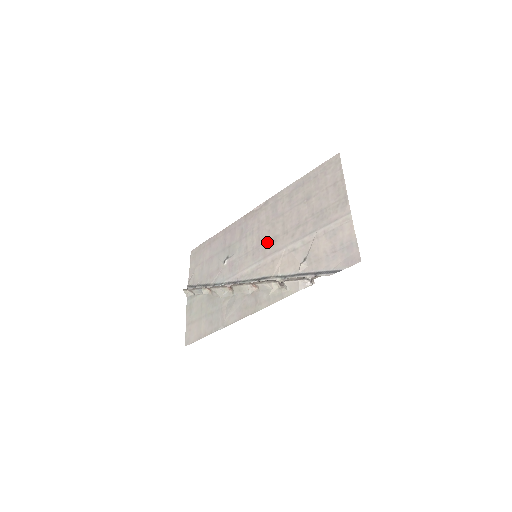
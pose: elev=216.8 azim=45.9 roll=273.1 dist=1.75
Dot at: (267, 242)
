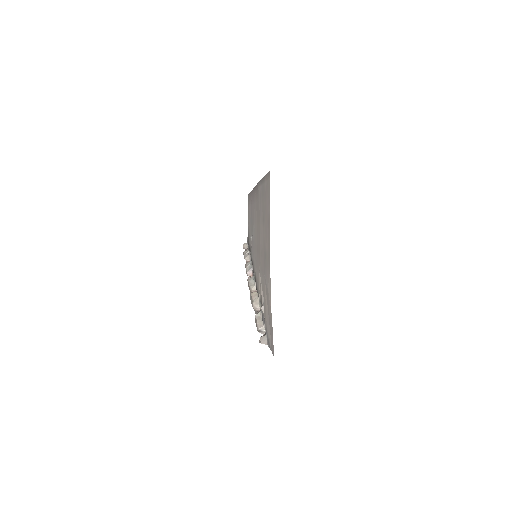
Dot at: (257, 248)
